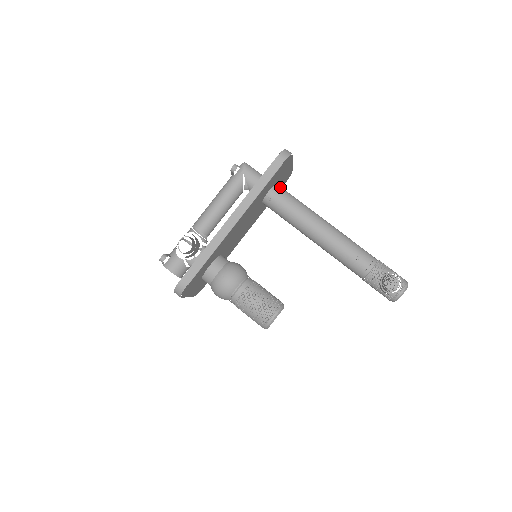
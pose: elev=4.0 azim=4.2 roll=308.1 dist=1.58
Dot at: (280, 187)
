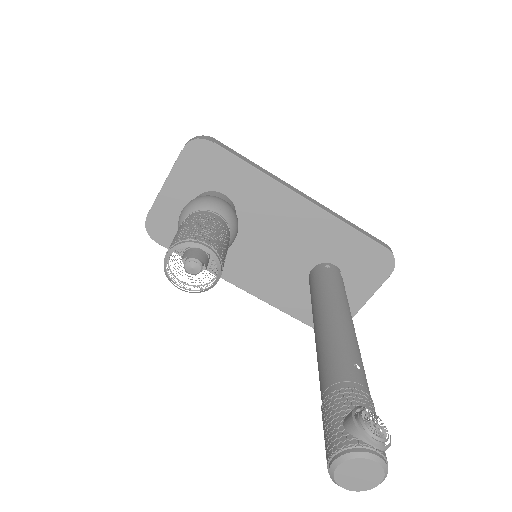
Dot at: occluded
